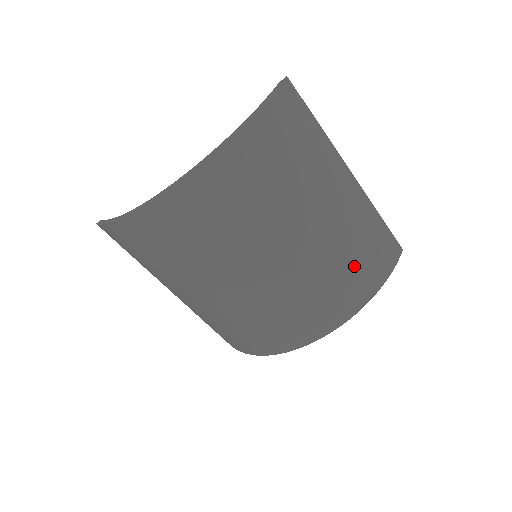
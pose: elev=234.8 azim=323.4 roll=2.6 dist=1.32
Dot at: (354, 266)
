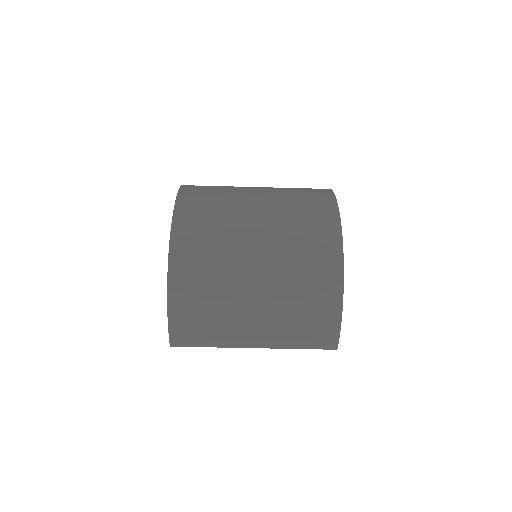
Dot at: (305, 206)
